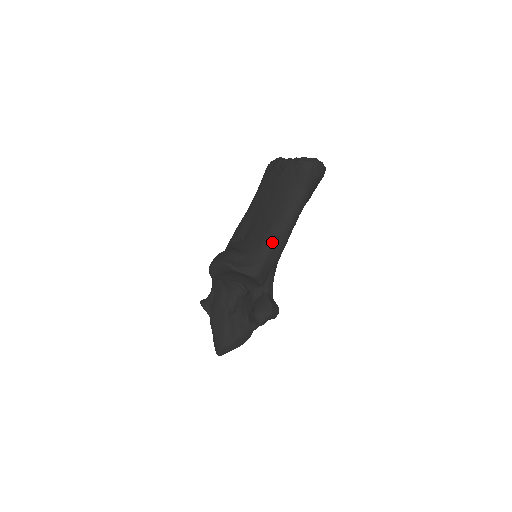
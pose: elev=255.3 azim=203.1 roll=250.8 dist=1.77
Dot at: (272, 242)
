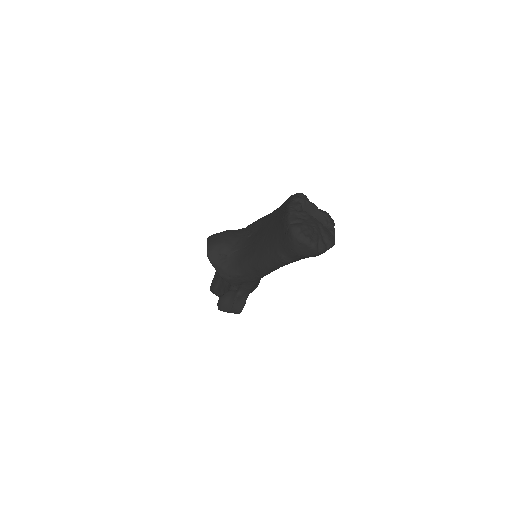
Dot at: (248, 267)
